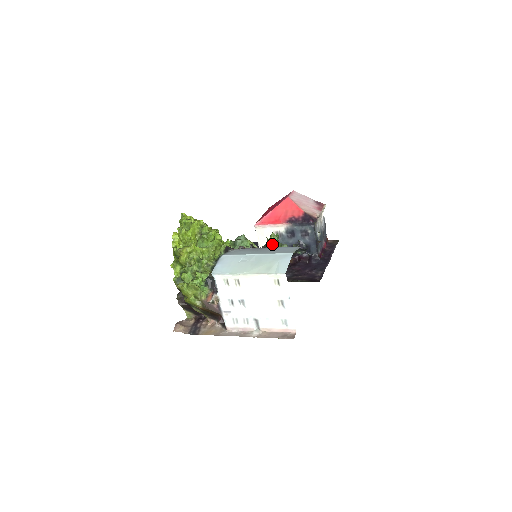
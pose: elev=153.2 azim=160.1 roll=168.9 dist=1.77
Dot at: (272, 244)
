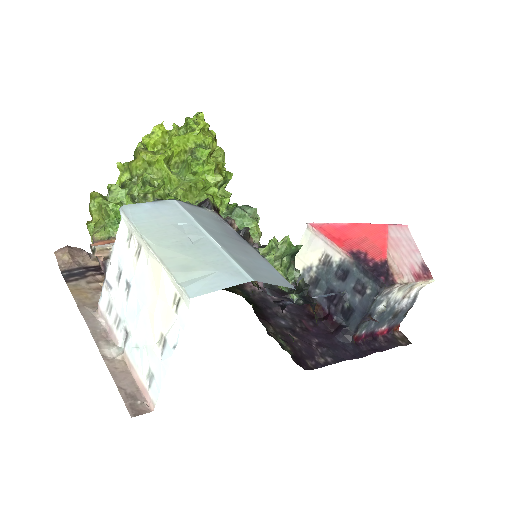
Dot at: (267, 249)
